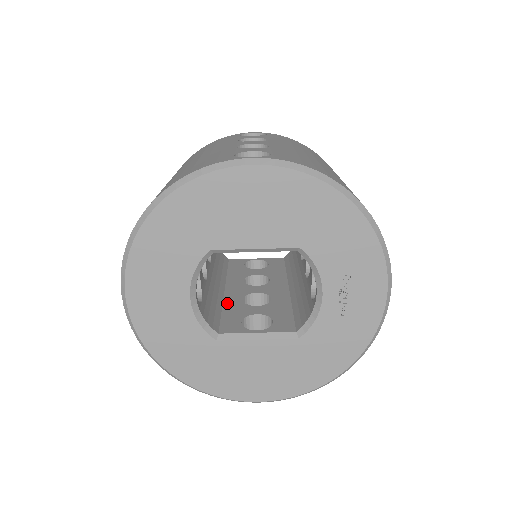
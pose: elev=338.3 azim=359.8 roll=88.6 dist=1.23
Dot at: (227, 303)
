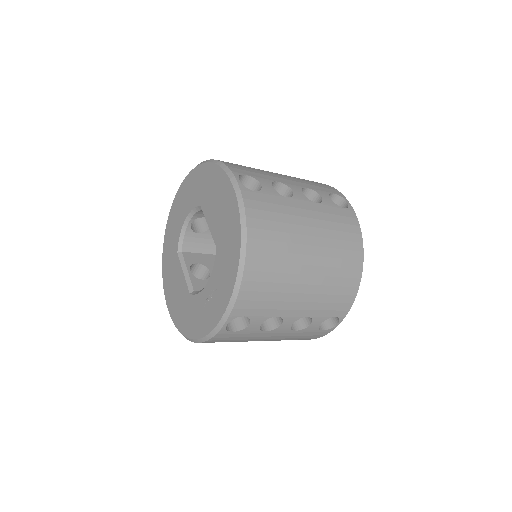
Dot at: occluded
